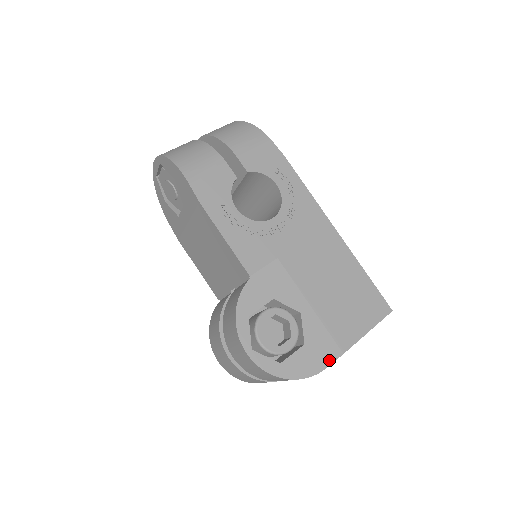
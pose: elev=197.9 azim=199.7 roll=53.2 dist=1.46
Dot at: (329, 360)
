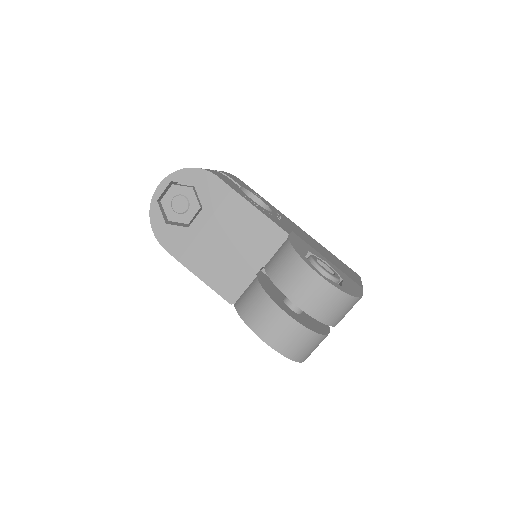
Dot at: (360, 290)
